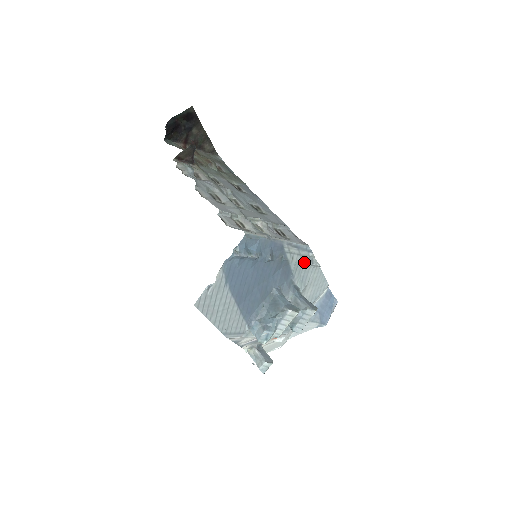
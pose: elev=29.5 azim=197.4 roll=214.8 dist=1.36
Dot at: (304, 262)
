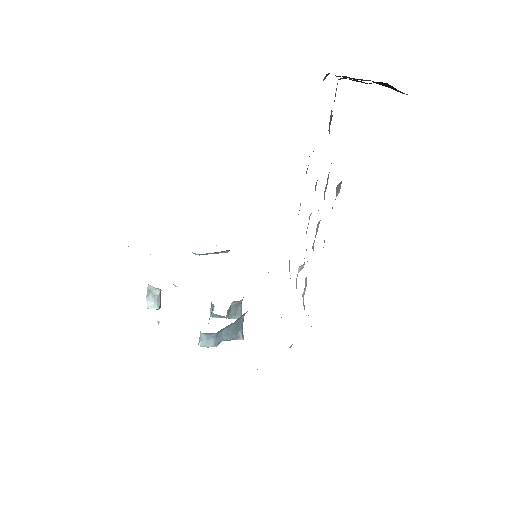
Dot at: occluded
